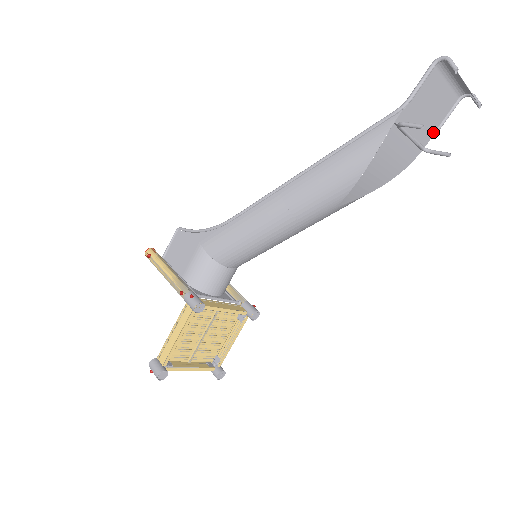
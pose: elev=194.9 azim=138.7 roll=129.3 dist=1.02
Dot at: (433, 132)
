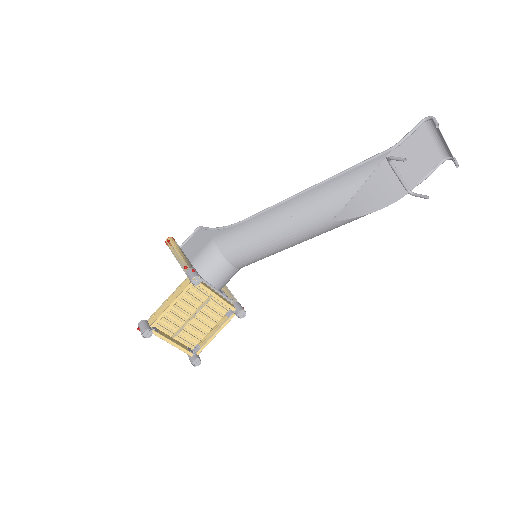
Dot at: (419, 181)
